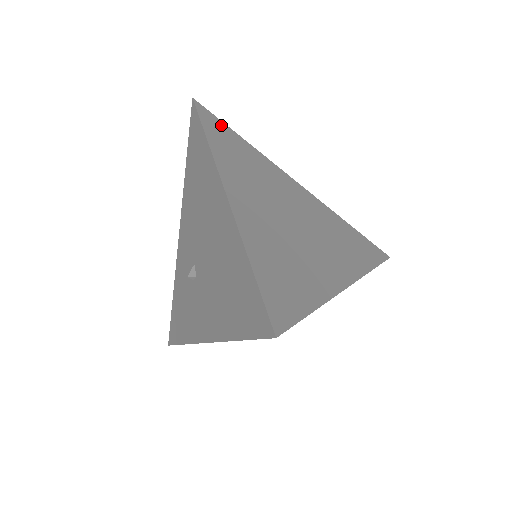
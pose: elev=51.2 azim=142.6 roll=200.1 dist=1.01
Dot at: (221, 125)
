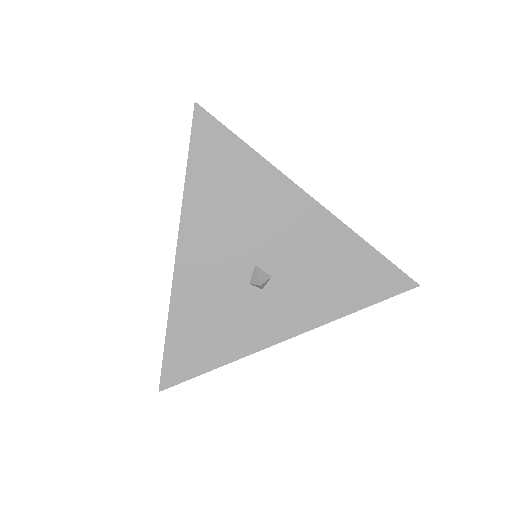
Dot at: occluded
